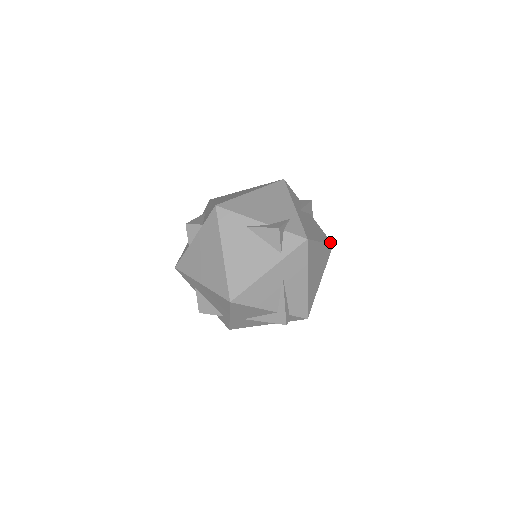
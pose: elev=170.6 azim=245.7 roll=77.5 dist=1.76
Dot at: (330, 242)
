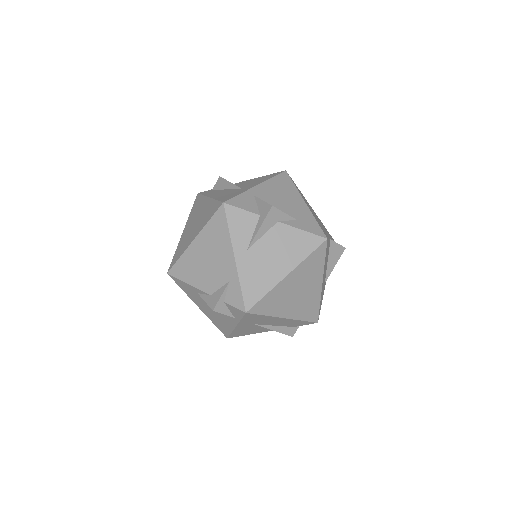
Dot at: (319, 241)
